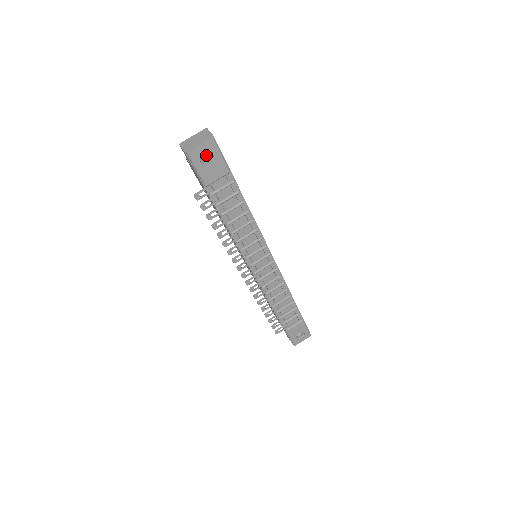
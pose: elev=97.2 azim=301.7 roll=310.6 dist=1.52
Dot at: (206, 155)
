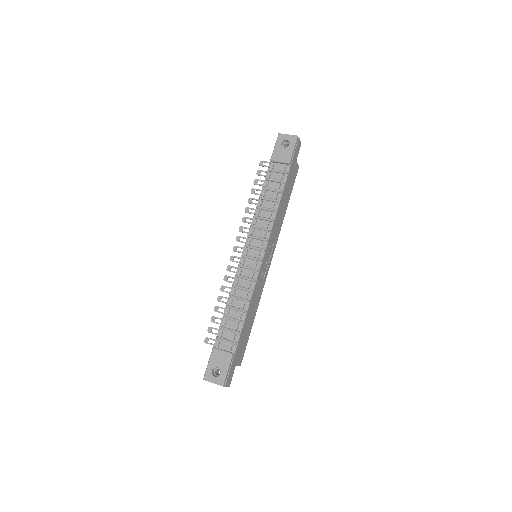
Dot at: occluded
